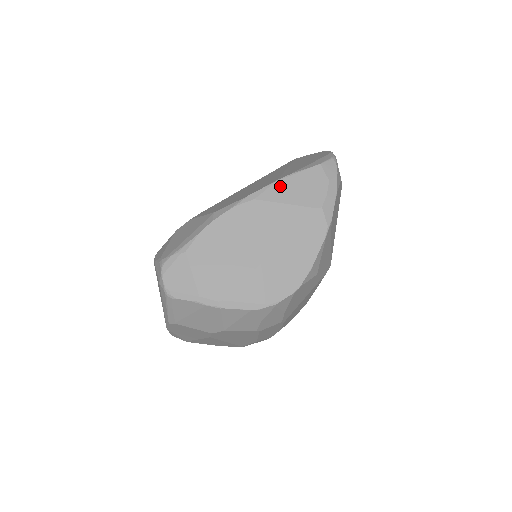
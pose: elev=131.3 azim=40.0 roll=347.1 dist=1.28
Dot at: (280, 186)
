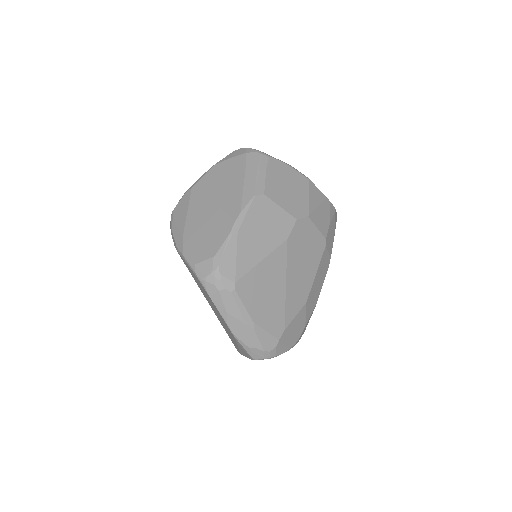
Dot at: occluded
